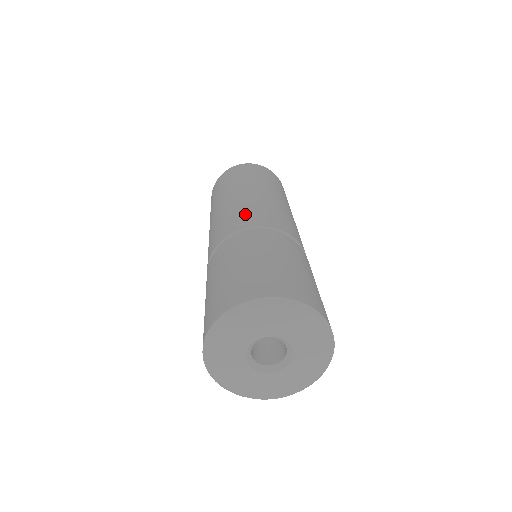
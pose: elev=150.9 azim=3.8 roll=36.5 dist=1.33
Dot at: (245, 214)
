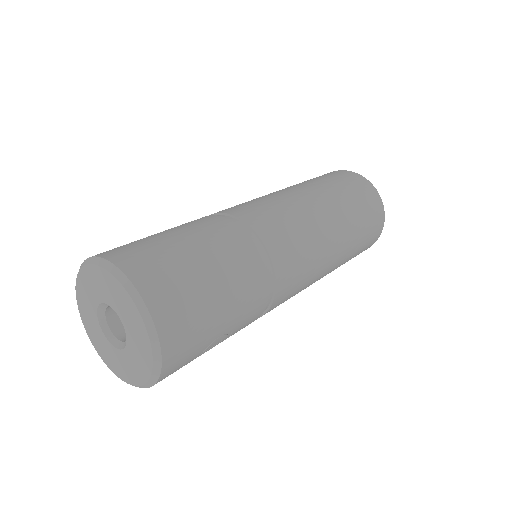
Dot at: occluded
